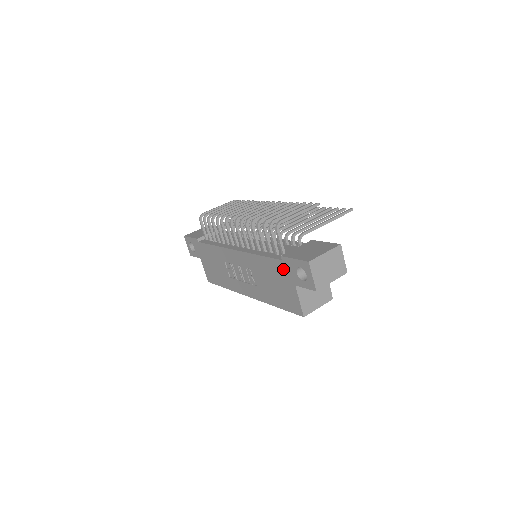
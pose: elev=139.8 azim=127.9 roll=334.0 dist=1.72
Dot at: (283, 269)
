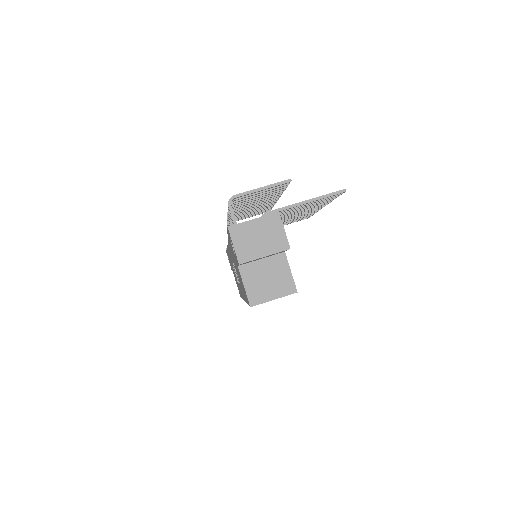
Dot at: occluded
